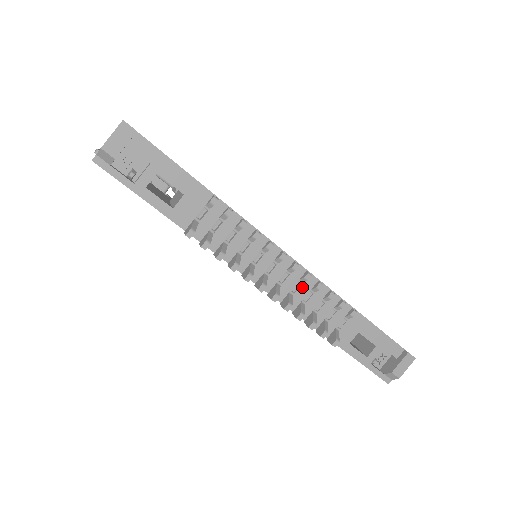
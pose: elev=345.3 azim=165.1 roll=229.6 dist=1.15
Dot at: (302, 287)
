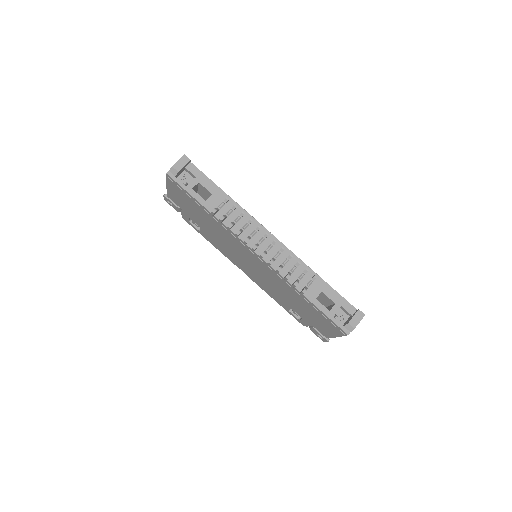
Dot at: (281, 255)
